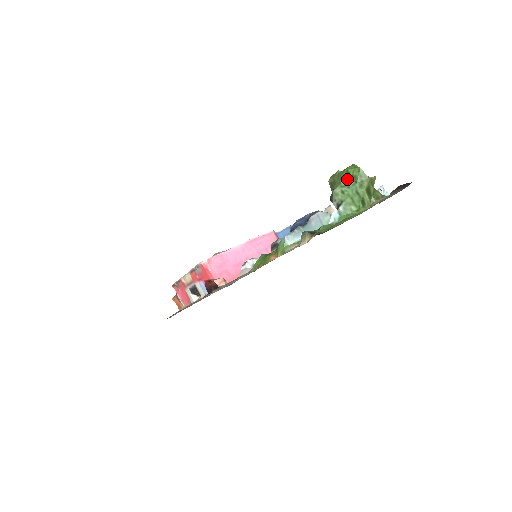
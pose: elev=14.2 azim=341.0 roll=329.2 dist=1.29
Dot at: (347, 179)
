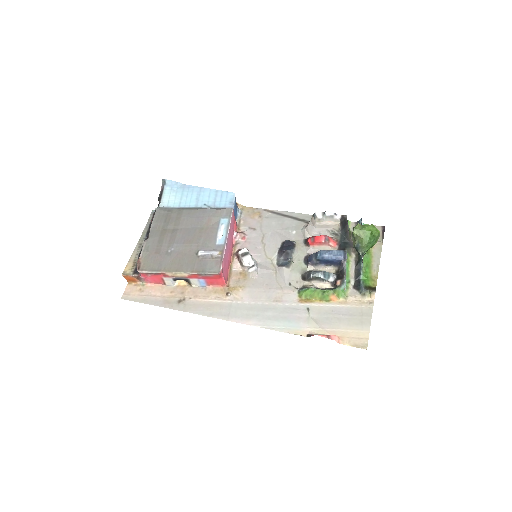
Dot at: (371, 238)
